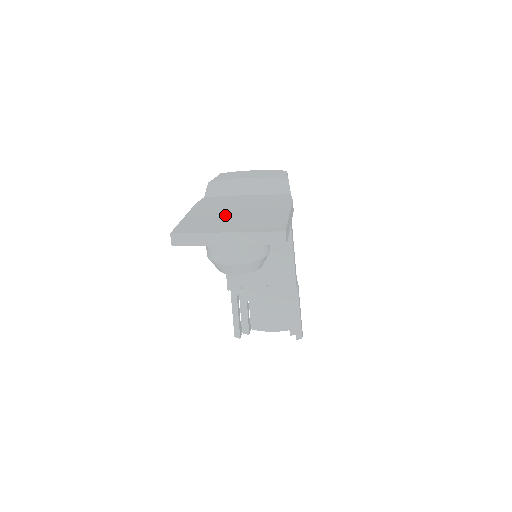
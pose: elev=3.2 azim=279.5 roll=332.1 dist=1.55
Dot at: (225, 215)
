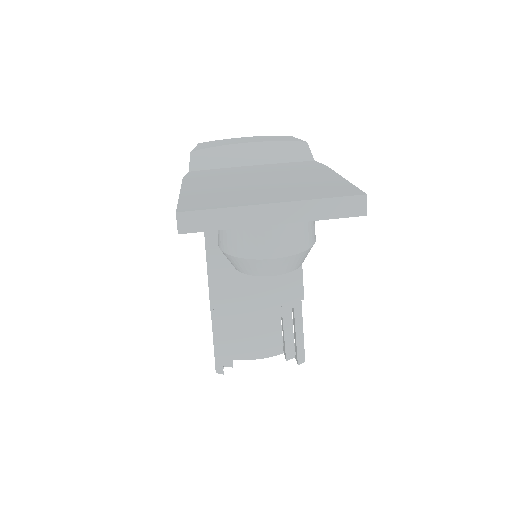
Dot at: (245, 185)
